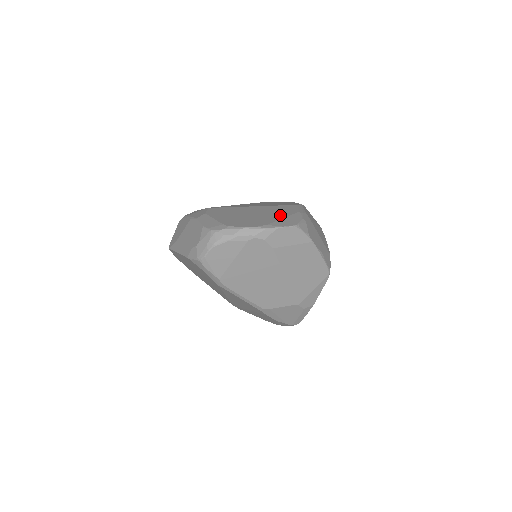
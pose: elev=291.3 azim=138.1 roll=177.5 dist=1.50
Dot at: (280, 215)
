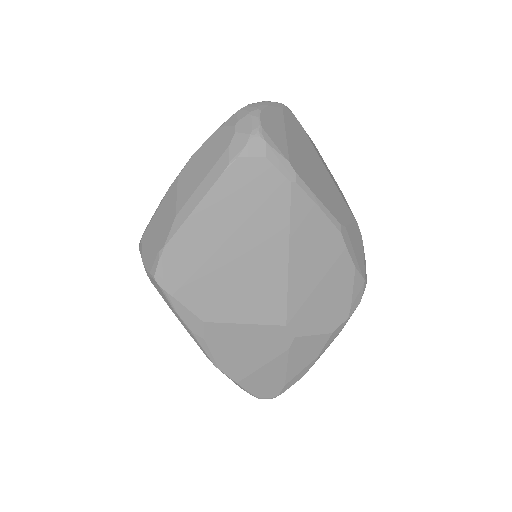
Dot at: occluded
